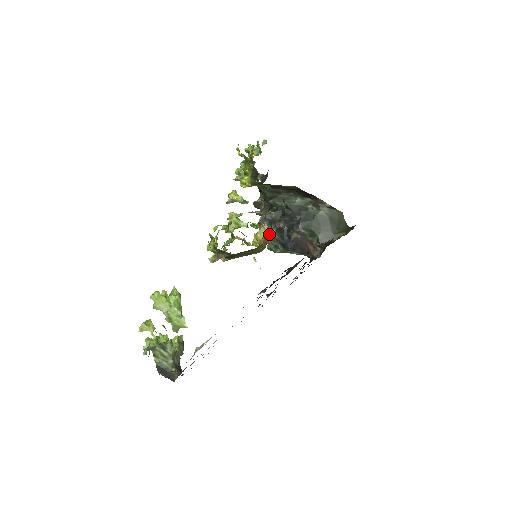
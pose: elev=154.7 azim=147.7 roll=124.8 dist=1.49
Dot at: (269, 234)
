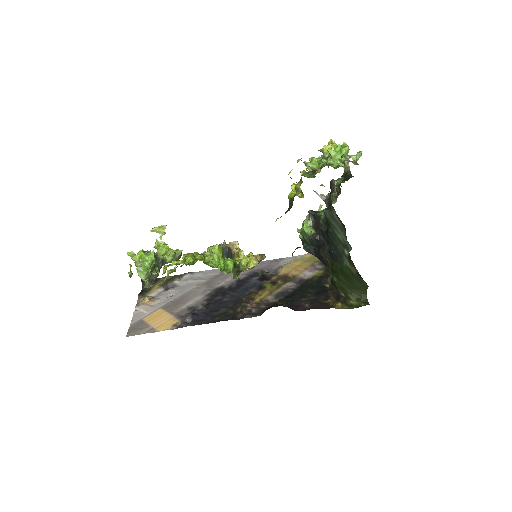
Dot at: (301, 234)
